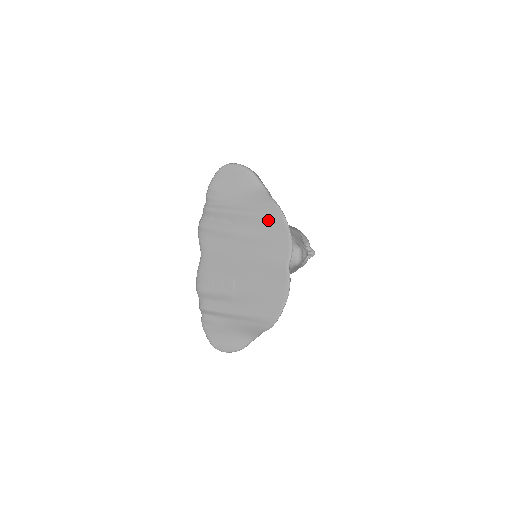
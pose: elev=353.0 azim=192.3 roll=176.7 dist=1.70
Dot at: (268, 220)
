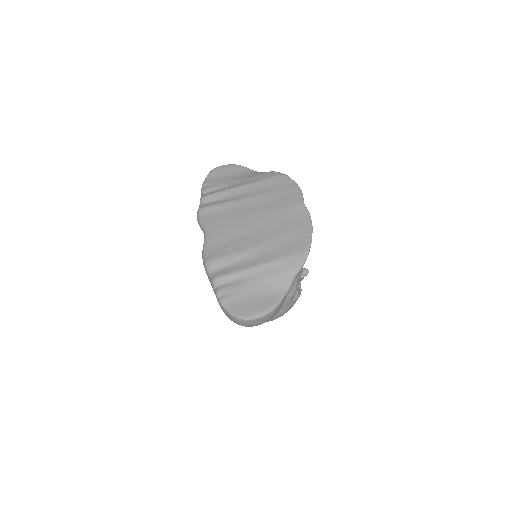
Dot at: (270, 181)
